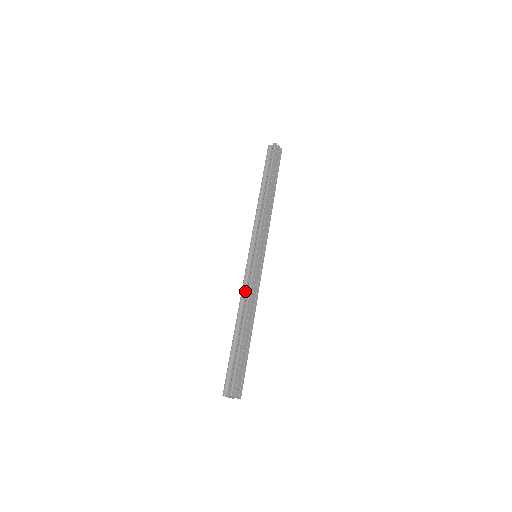
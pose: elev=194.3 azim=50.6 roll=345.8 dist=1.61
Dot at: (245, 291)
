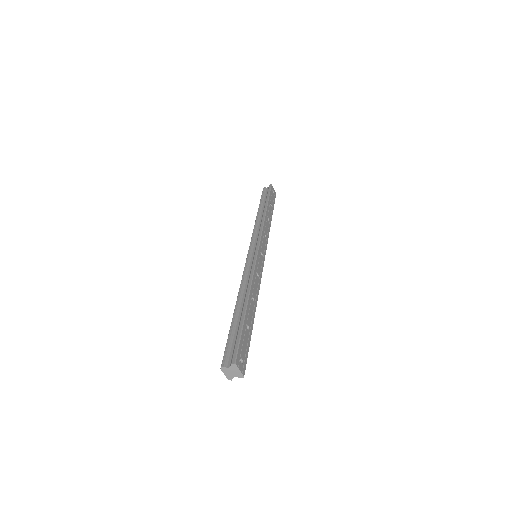
Dot at: (246, 278)
